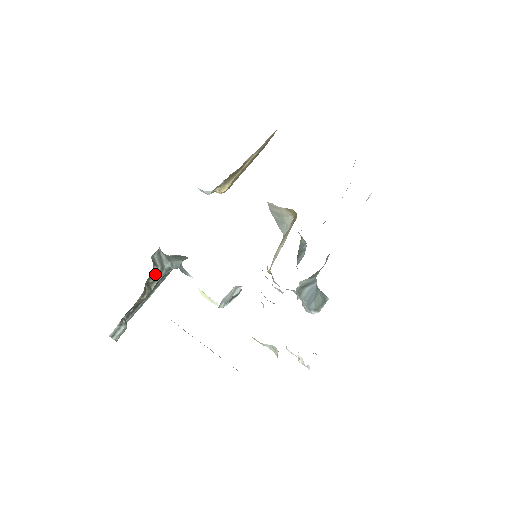
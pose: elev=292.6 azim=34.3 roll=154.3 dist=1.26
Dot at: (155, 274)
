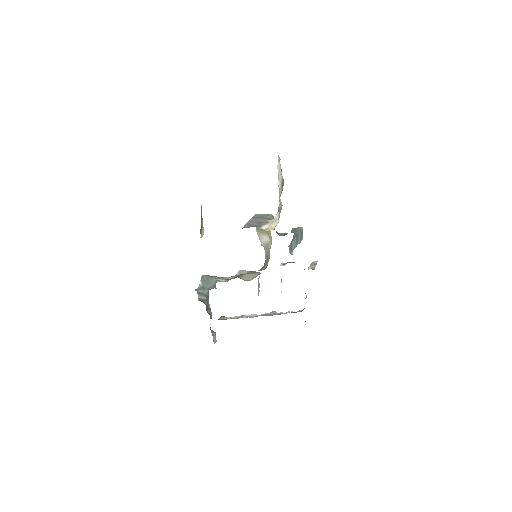
Dot at: (206, 303)
